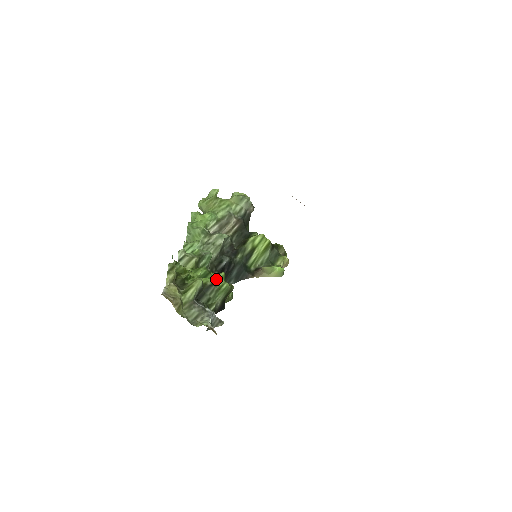
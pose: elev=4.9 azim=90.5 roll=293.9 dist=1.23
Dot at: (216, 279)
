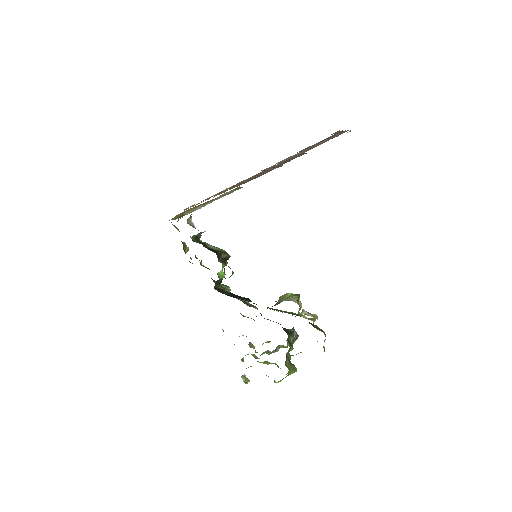
Dot at: occluded
